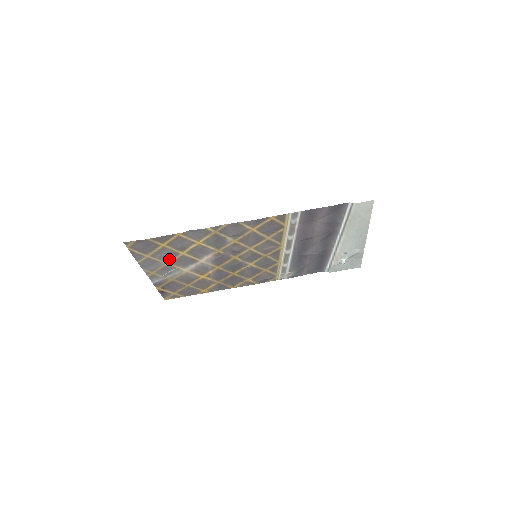
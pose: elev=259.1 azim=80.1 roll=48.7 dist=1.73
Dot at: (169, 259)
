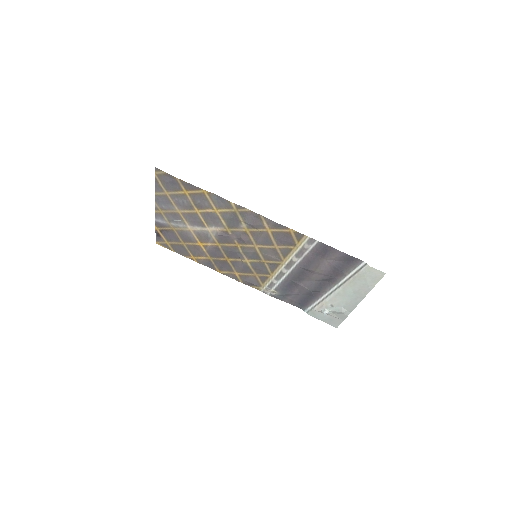
Dot at: (183, 208)
